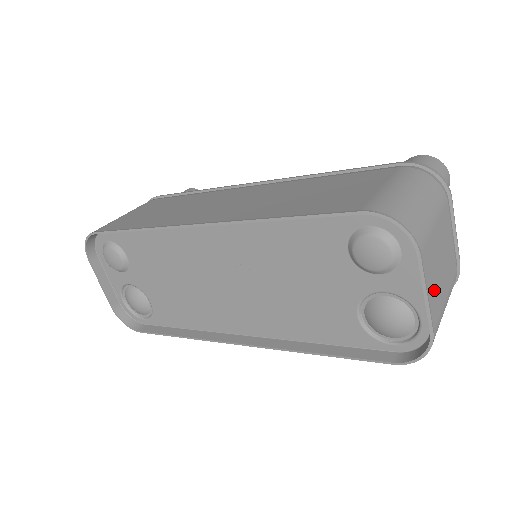
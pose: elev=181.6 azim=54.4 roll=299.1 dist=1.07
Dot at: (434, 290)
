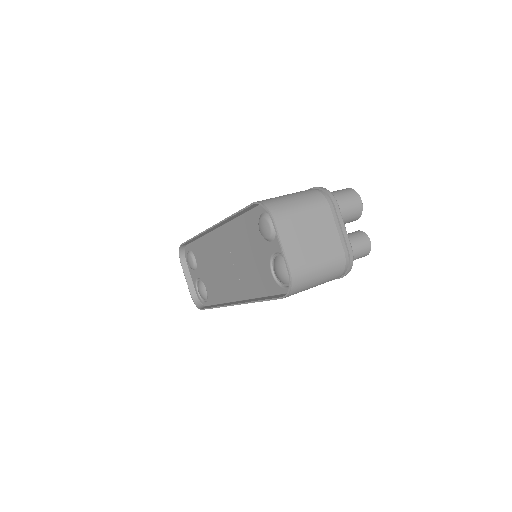
Dot at: (294, 248)
